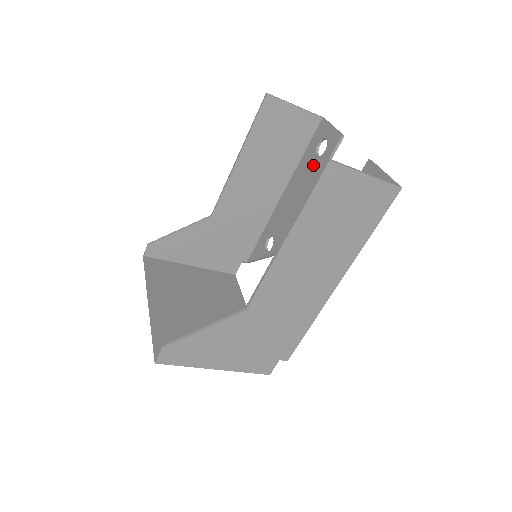
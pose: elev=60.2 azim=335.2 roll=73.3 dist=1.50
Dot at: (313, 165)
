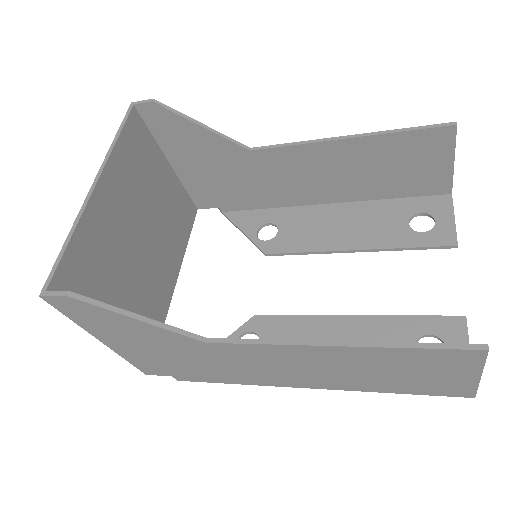
Dot at: (395, 227)
